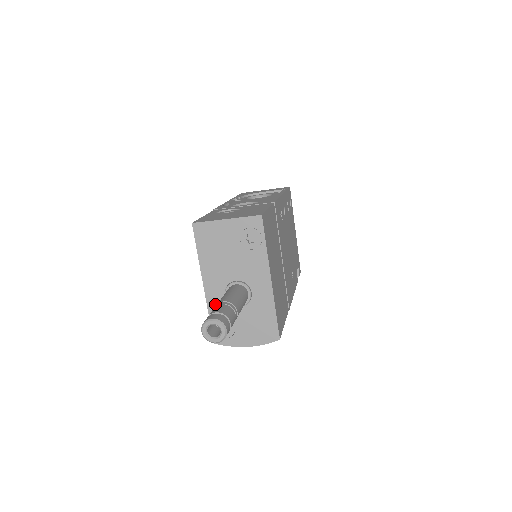
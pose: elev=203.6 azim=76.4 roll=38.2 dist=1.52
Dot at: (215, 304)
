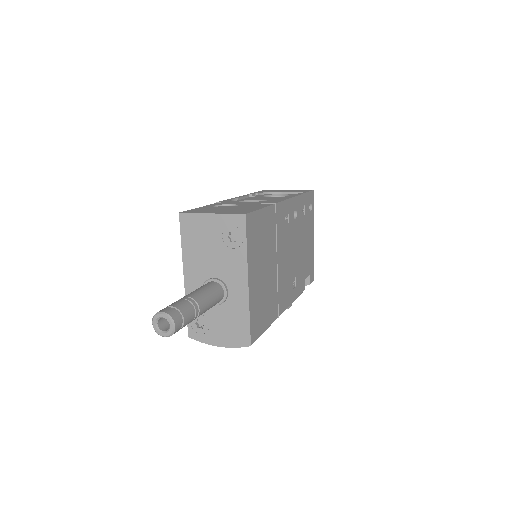
Dot at: occluded
